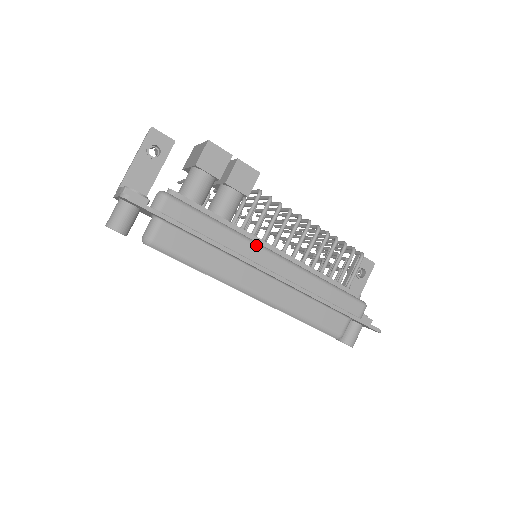
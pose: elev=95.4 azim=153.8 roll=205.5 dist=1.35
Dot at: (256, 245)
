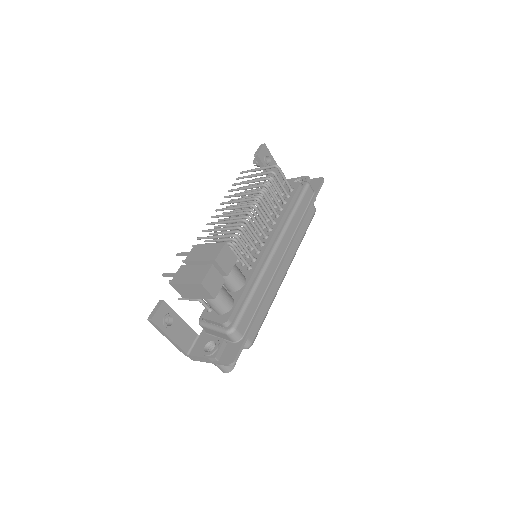
Dot at: (269, 264)
